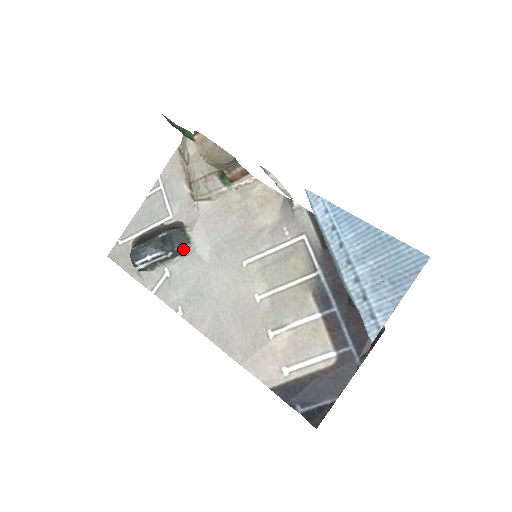
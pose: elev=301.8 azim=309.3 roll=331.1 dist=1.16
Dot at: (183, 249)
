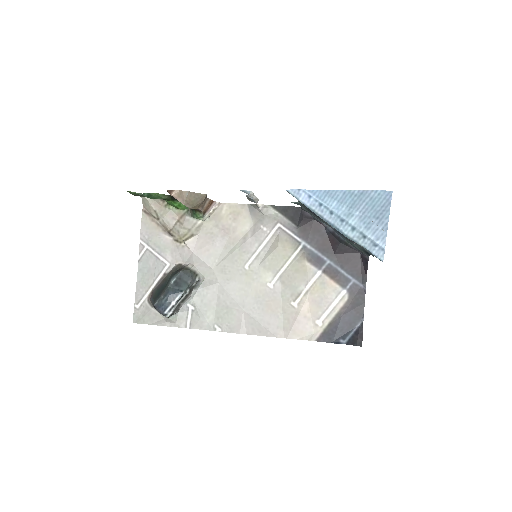
Dot at: (195, 282)
